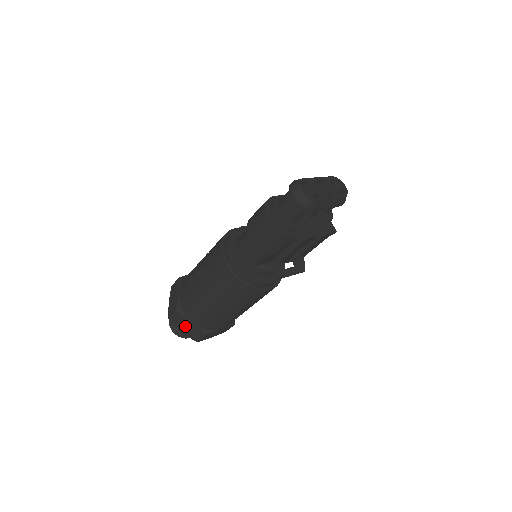
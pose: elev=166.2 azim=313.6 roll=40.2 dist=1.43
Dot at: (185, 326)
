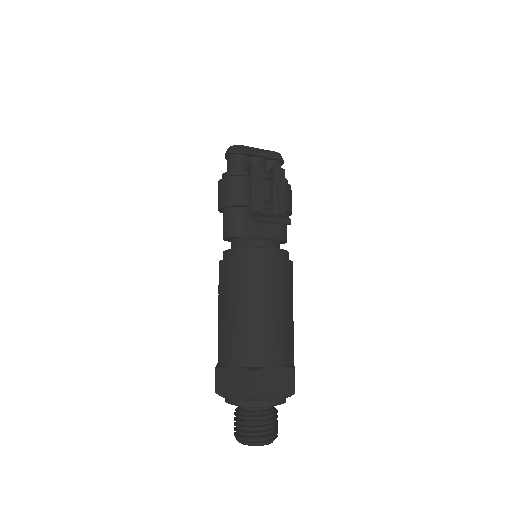
Dot at: (232, 383)
